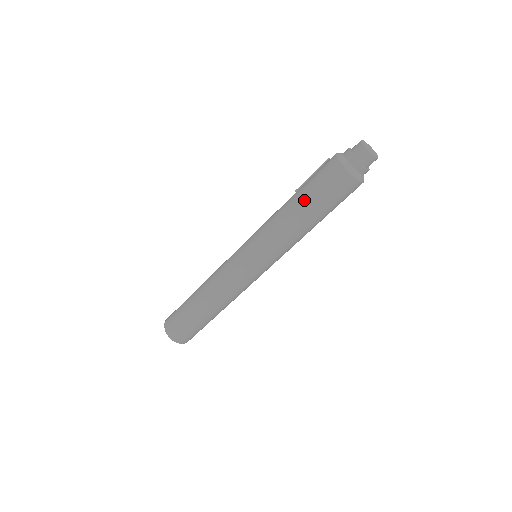
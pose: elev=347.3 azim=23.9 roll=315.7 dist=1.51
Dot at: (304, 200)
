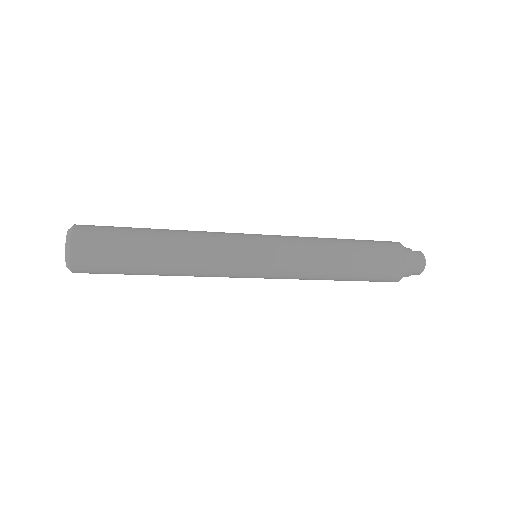
Dot at: (356, 245)
